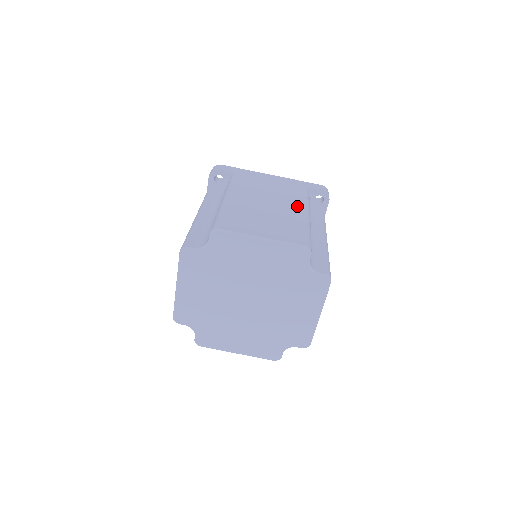
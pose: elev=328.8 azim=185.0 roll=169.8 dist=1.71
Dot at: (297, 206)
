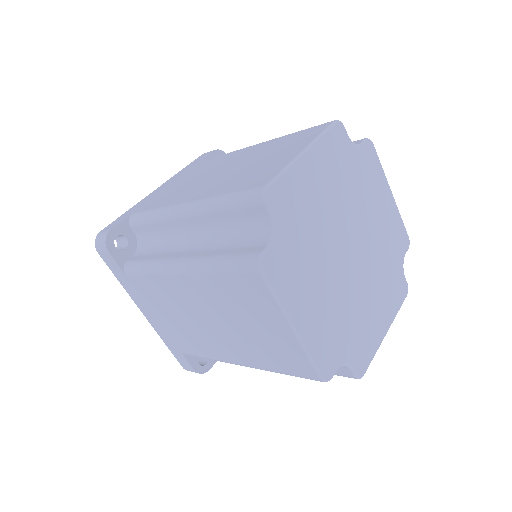
Dot at: occluded
